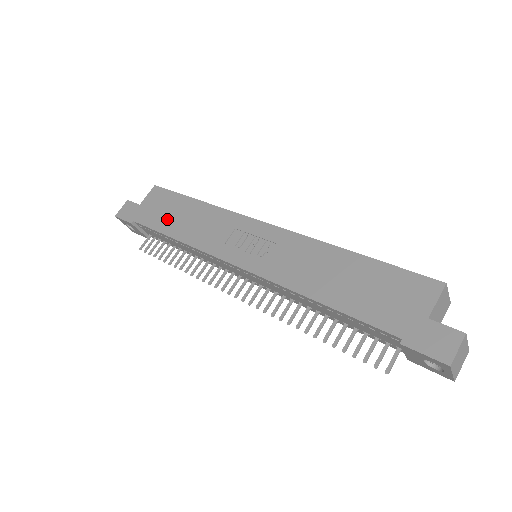
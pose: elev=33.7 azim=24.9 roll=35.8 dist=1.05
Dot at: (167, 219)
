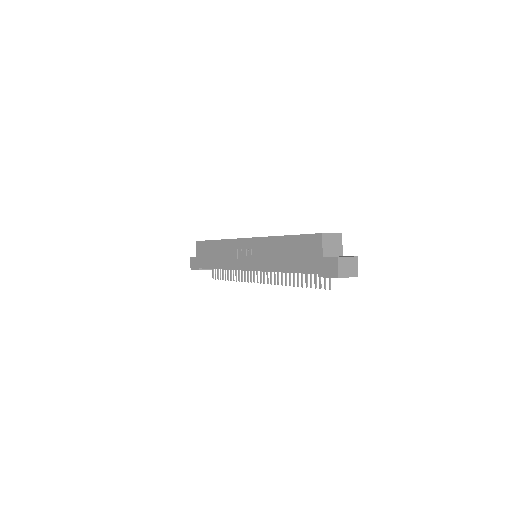
Dot at: (210, 259)
